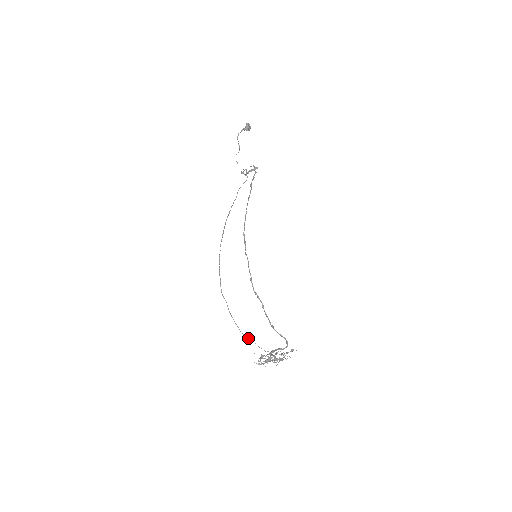
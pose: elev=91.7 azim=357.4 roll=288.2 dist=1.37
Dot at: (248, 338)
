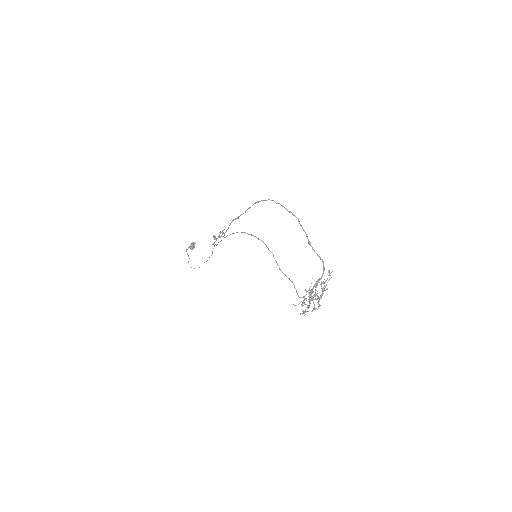
Dot at: (288, 278)
